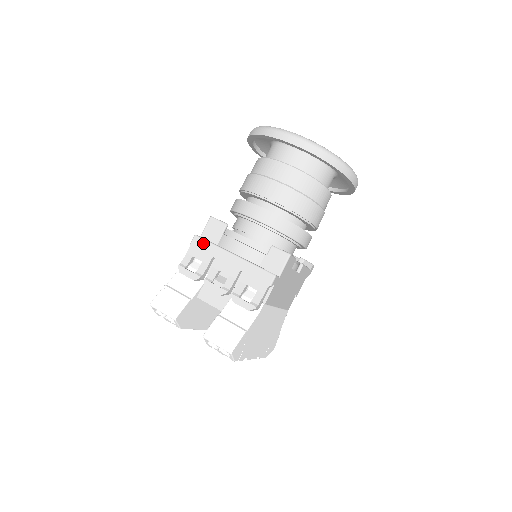
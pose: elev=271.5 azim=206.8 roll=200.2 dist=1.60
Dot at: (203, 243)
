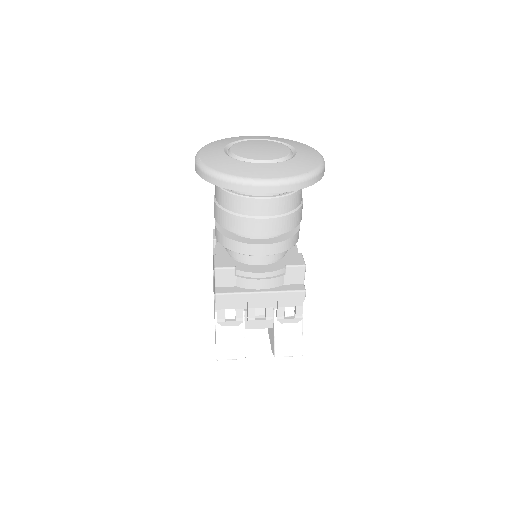
Dot at: (228, 297)
